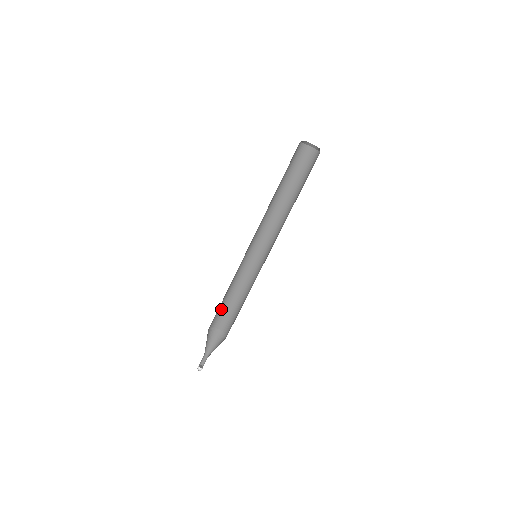
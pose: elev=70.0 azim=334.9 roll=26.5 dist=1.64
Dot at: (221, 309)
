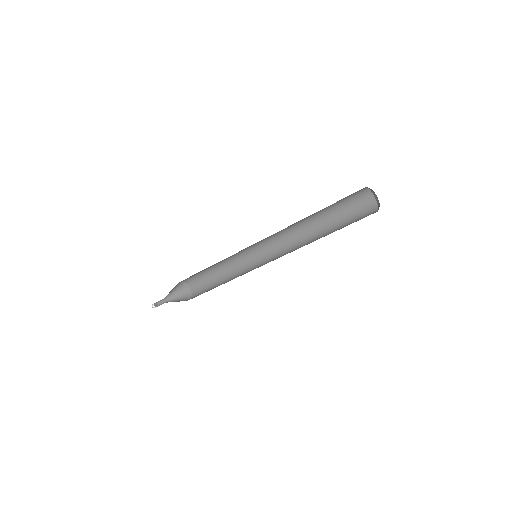
Dot at: occluded
